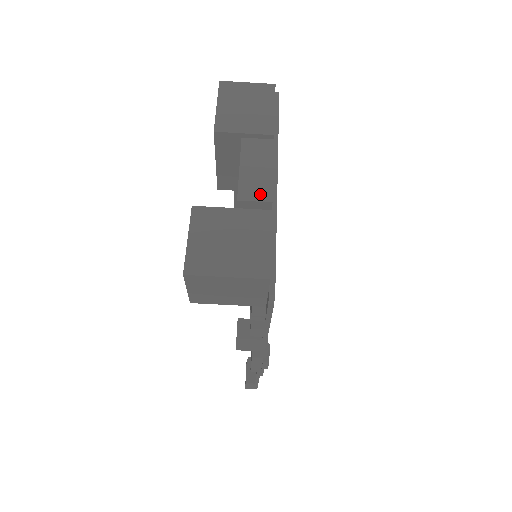
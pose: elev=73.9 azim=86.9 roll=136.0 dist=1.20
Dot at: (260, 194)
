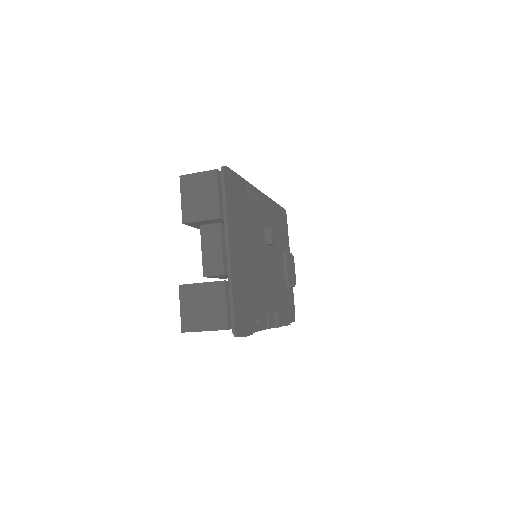
Dot at: (216, 270)
